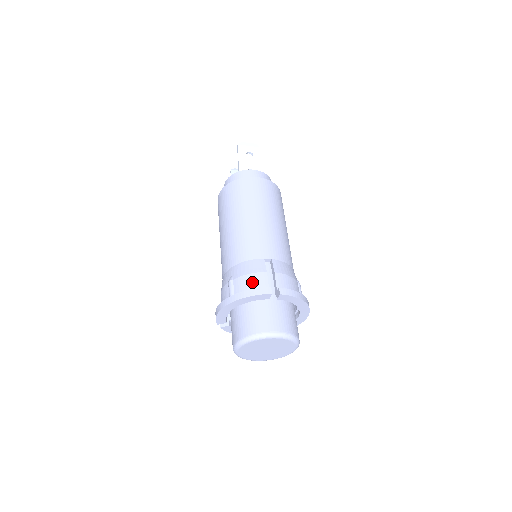
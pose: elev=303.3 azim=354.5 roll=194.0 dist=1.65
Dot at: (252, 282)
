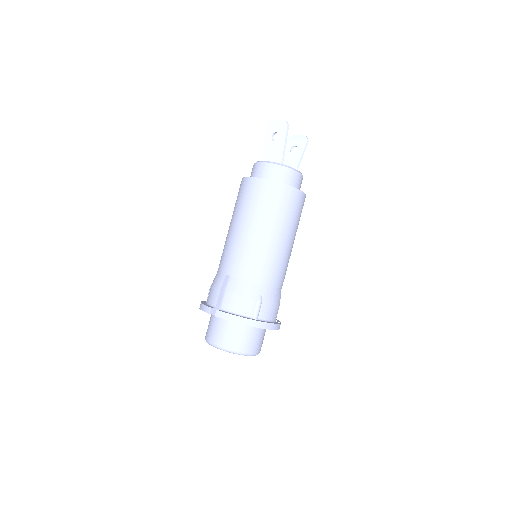
Dot at: (211, 295)
